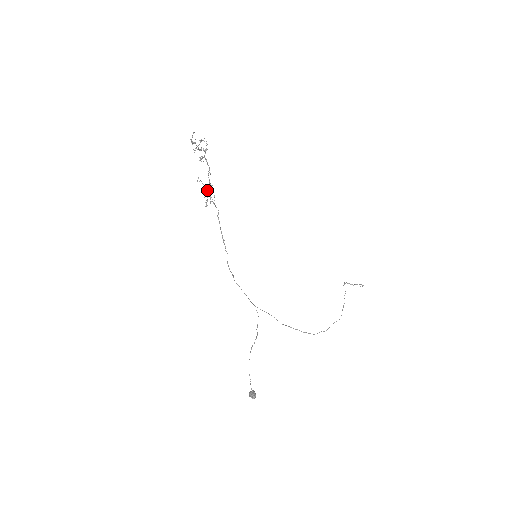
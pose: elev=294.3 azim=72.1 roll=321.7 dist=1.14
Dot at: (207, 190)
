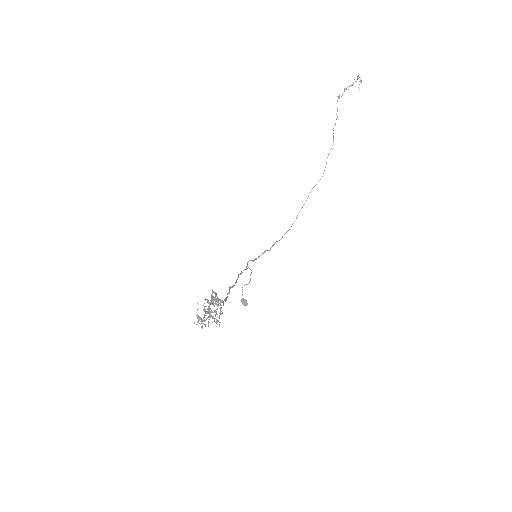
Dot at: occluded
